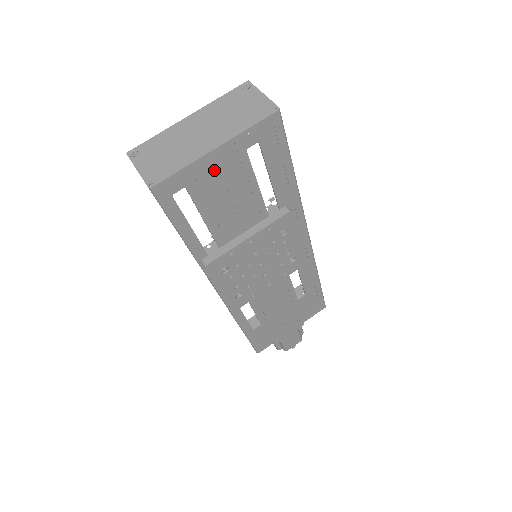
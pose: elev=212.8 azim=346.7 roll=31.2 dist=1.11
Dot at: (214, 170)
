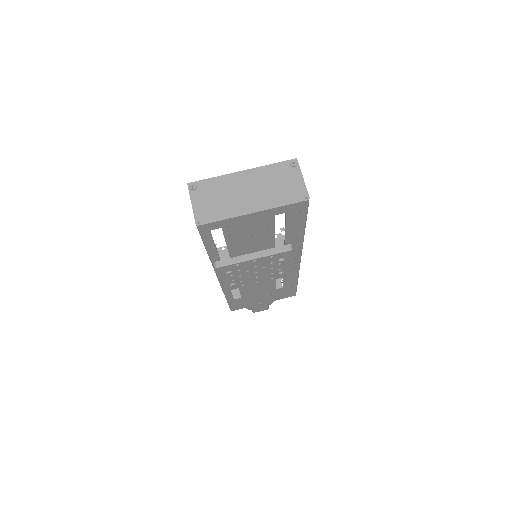
Dot at: (246, 222)
